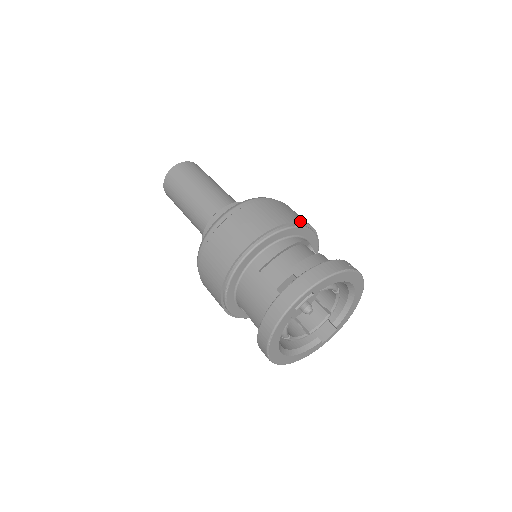
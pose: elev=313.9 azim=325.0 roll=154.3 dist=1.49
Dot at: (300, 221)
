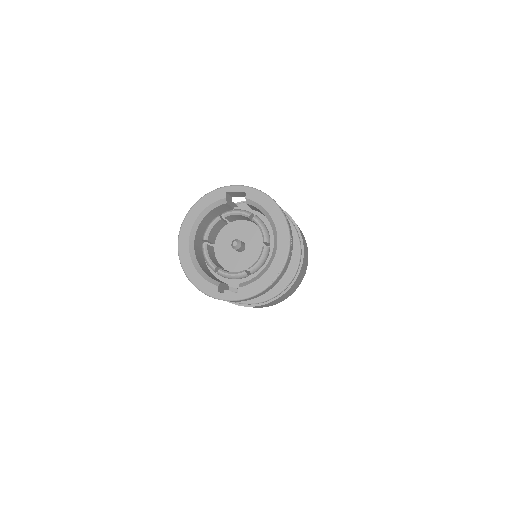
Dot at: (297, 226)
